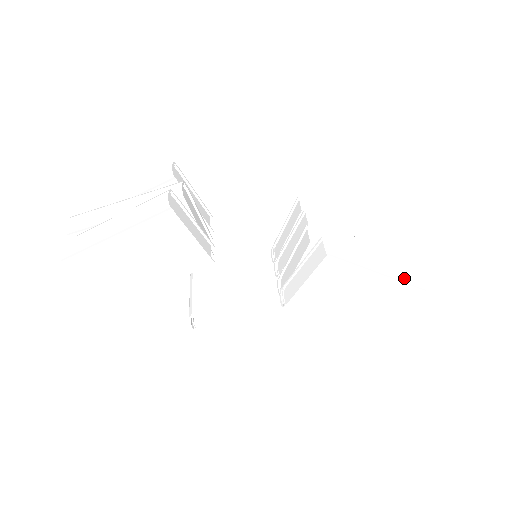
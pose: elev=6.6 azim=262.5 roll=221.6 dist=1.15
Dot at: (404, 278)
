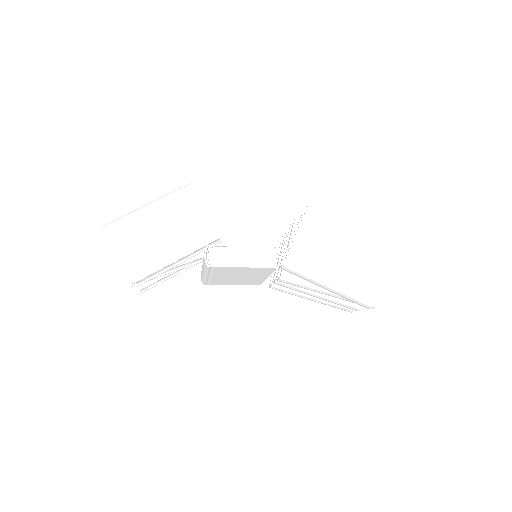
Dot at: occluded
